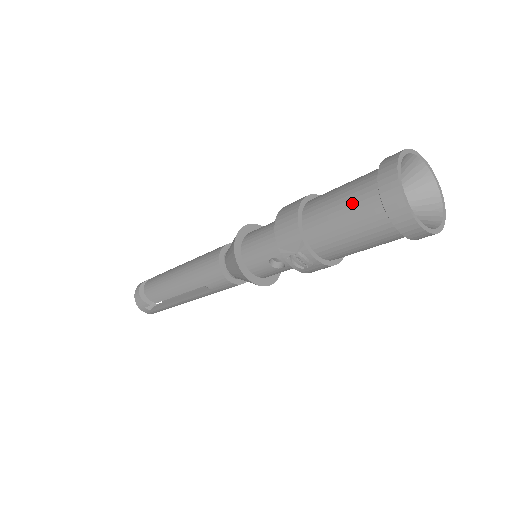
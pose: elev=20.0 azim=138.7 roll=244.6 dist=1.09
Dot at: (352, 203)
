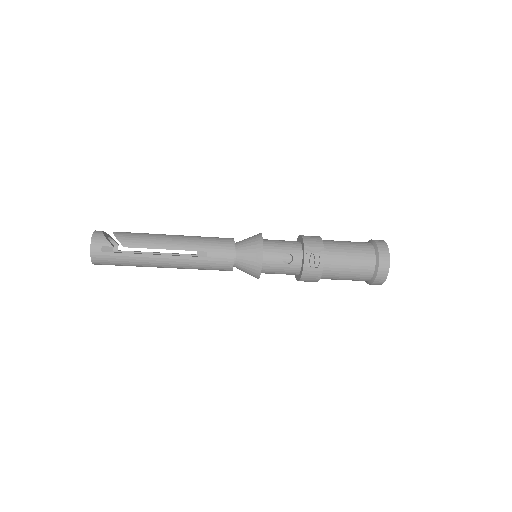
Dot at: (357, 245)
